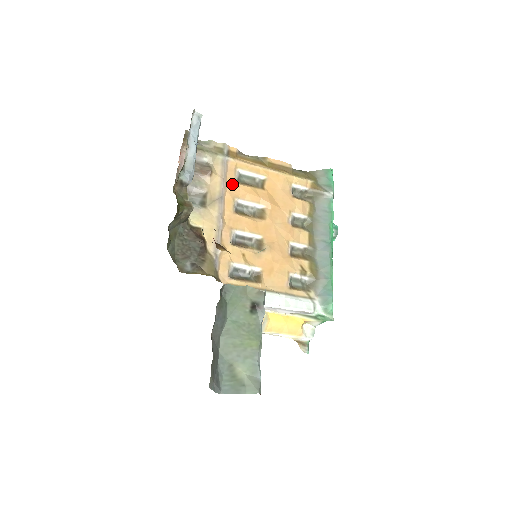
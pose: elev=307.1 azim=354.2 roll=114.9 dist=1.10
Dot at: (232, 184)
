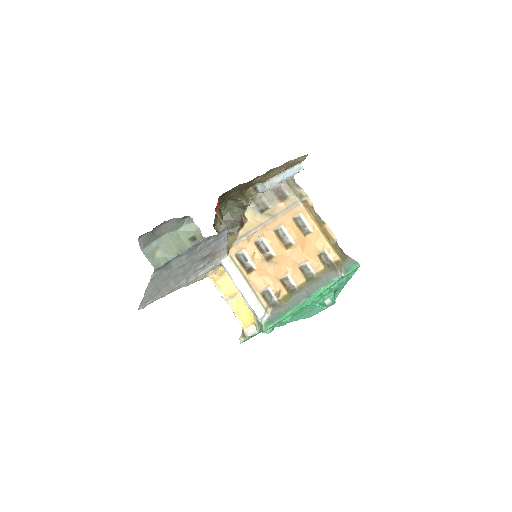
Dot at: (289, 217)
